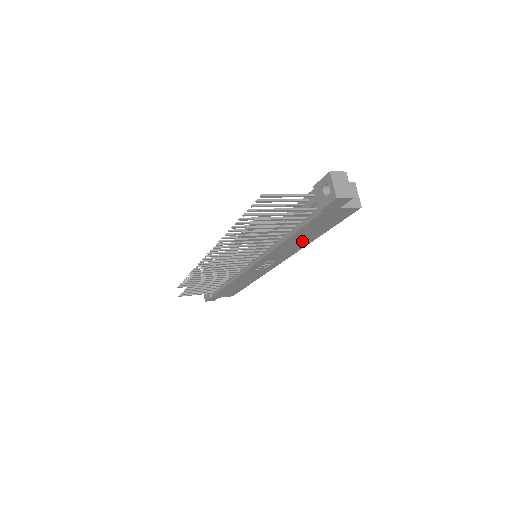
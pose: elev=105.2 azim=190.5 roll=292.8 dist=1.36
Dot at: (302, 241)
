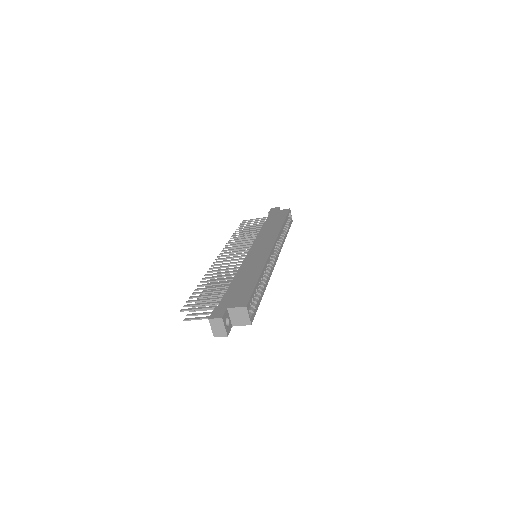
Dot at: occluded
